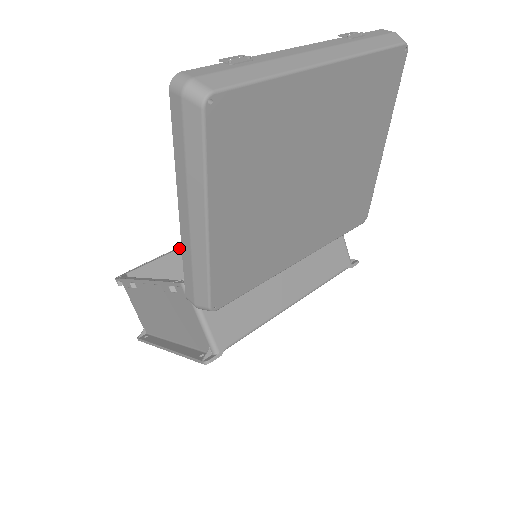
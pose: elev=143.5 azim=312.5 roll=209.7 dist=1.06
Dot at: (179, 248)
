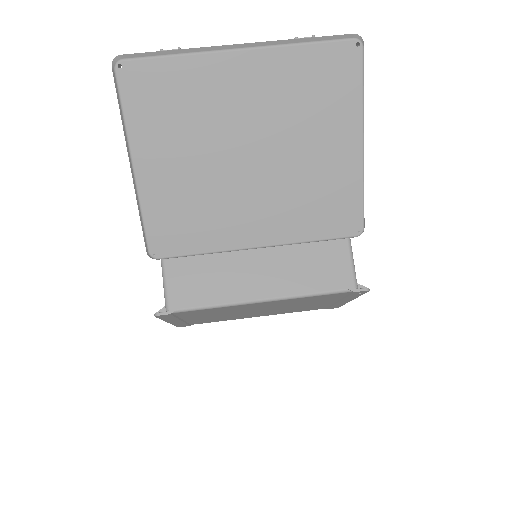
Dot at: occluded
